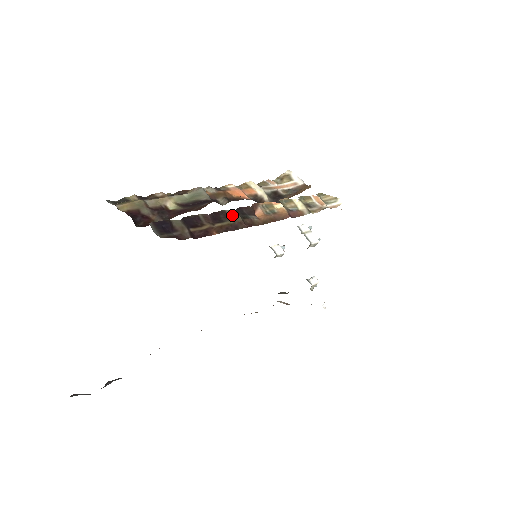
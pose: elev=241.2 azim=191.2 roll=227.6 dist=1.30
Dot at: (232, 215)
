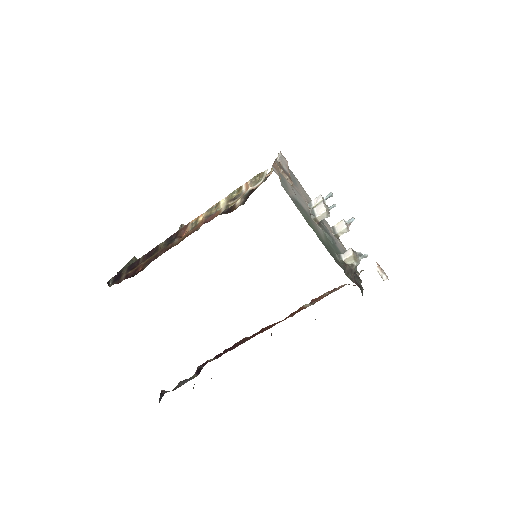
Dot at: (161, 246)
